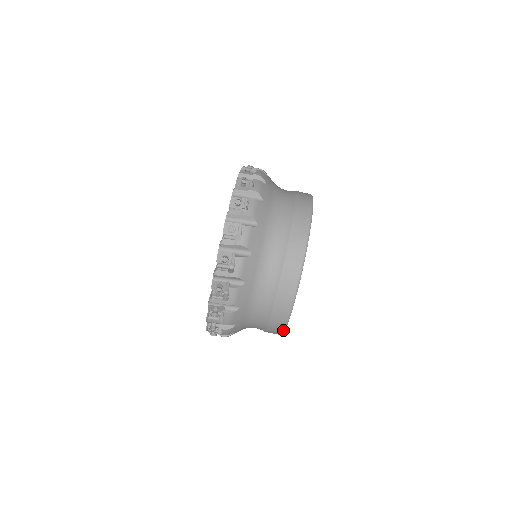
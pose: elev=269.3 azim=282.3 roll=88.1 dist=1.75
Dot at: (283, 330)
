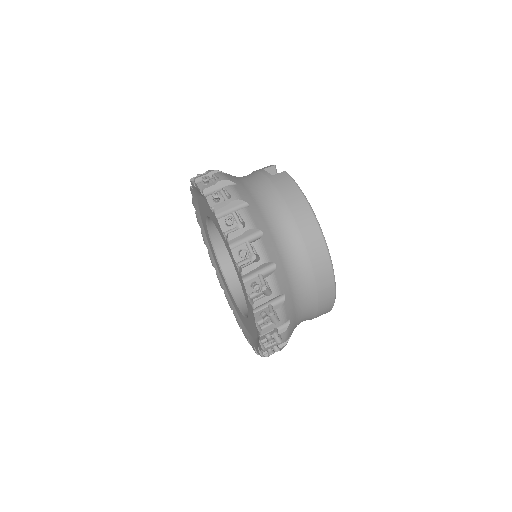
Dot at: occluded
